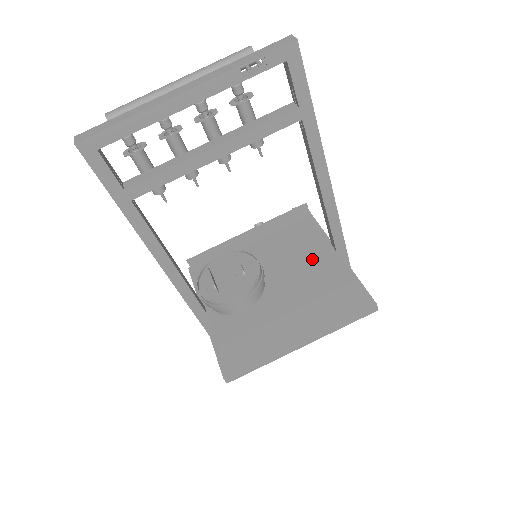
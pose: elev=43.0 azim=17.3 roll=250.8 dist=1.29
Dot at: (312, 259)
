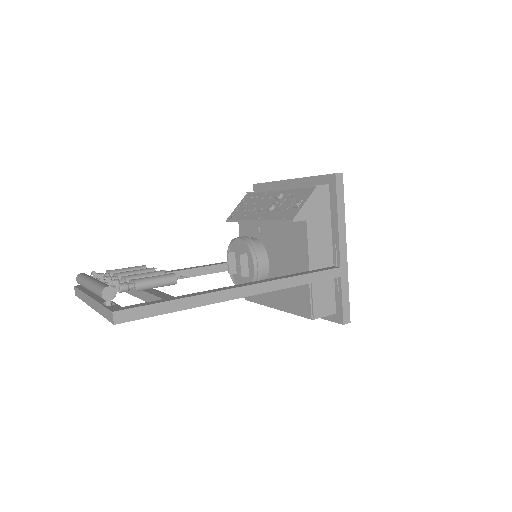
Dot at: occluded
